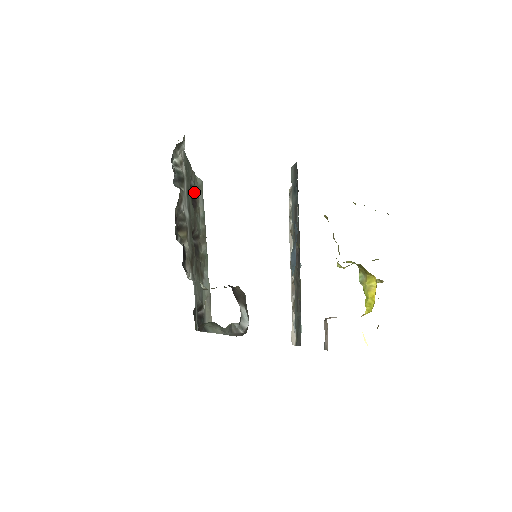
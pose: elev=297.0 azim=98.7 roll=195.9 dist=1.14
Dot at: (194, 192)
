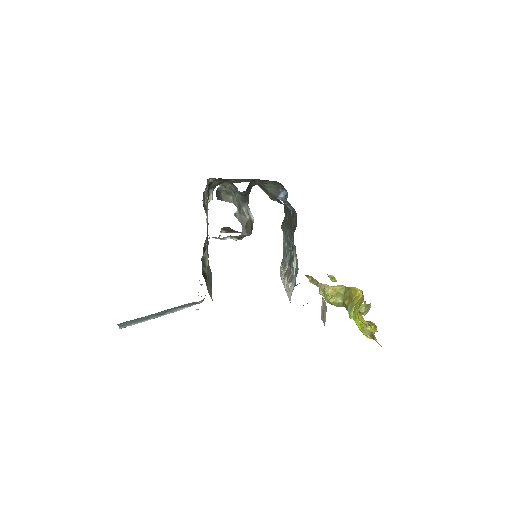
Dot at: occluded
